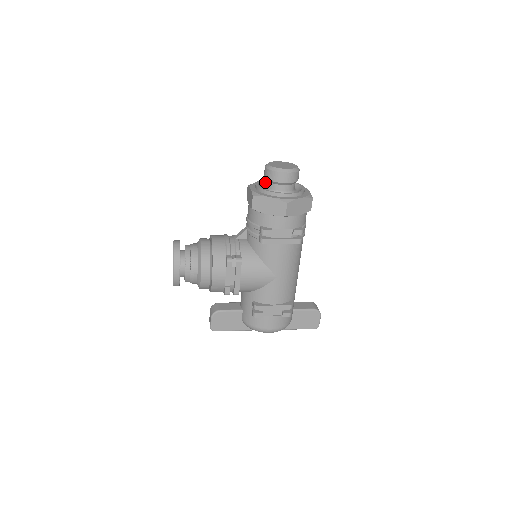
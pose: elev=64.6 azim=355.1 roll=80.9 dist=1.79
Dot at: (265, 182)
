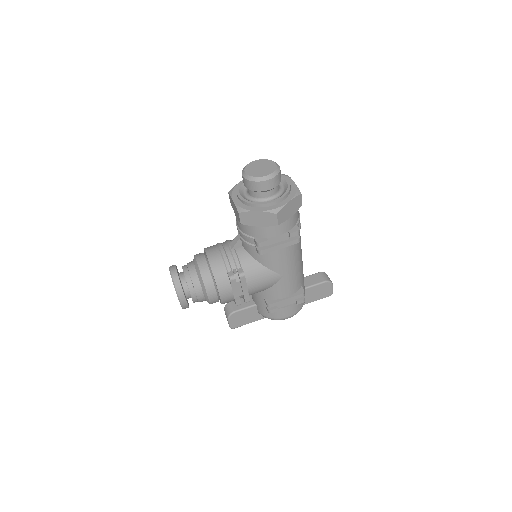
Dot at: occluded
